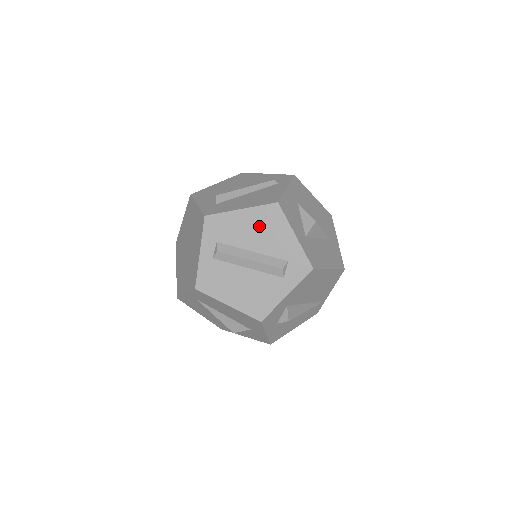
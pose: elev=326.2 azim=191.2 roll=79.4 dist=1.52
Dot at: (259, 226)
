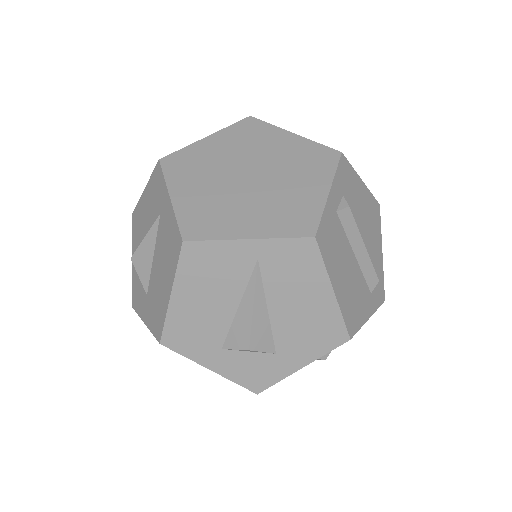
Dot at: (368, 214)
